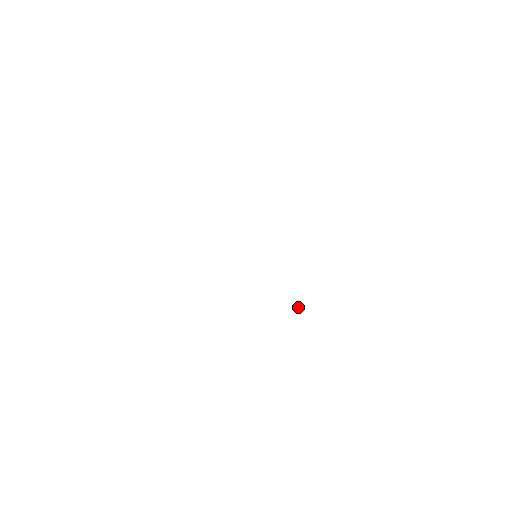
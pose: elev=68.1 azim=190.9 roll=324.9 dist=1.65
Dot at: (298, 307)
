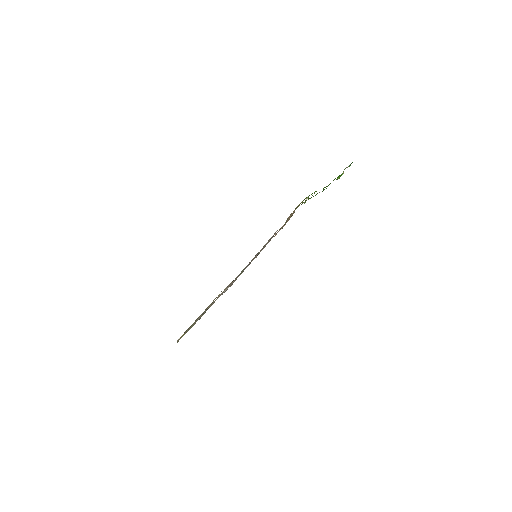
Dot at: occluded
